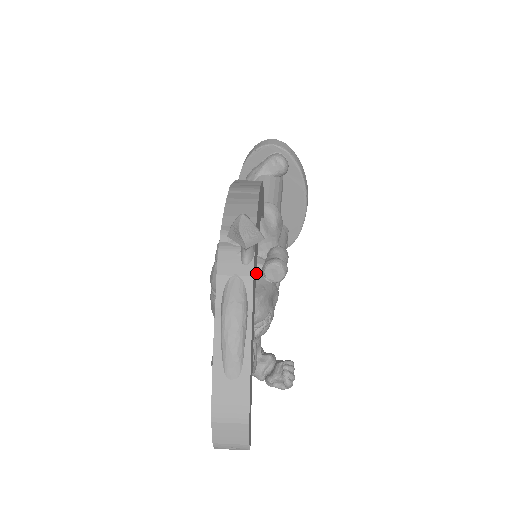
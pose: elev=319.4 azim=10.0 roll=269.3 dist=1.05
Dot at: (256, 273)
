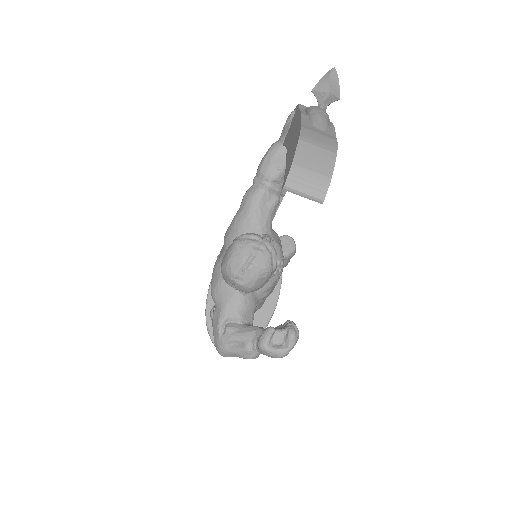
Dot at: occluded
